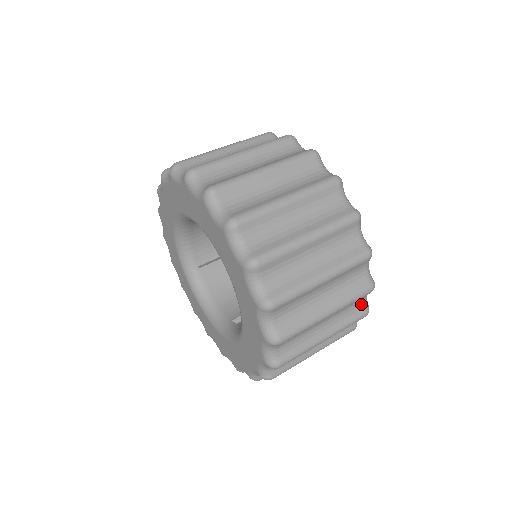
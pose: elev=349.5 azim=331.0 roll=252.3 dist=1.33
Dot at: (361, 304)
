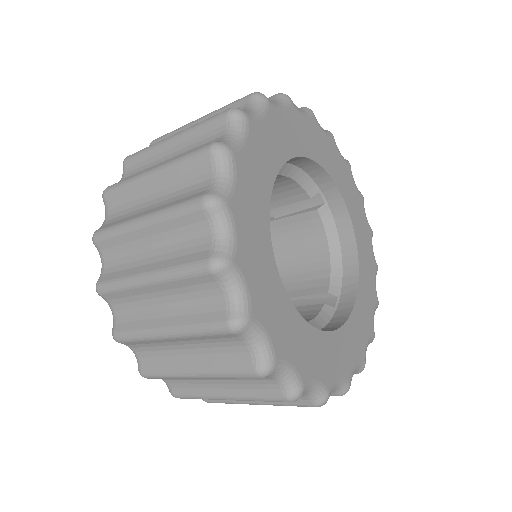
Dot at: (302, 396)
